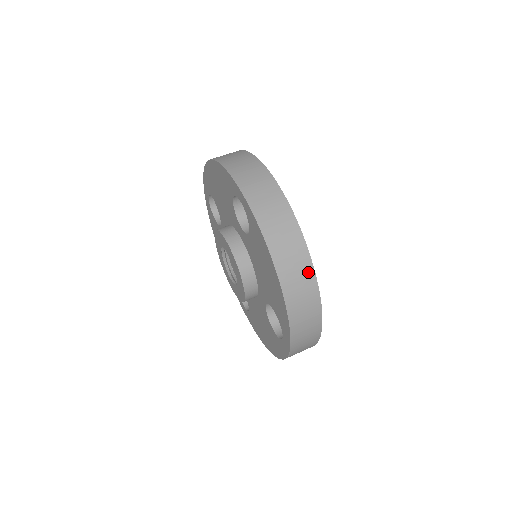
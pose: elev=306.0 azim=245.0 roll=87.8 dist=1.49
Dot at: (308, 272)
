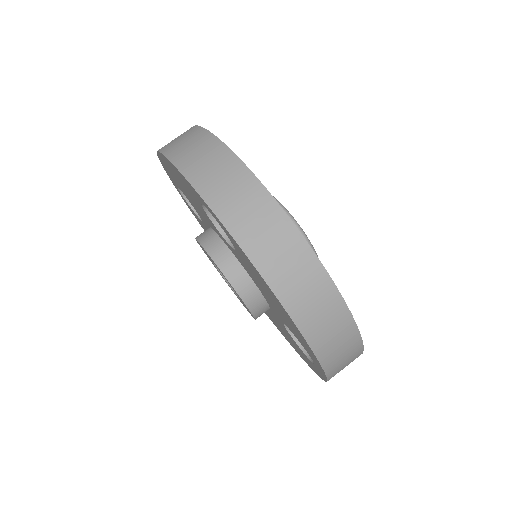
Dot at: (329, 294)
